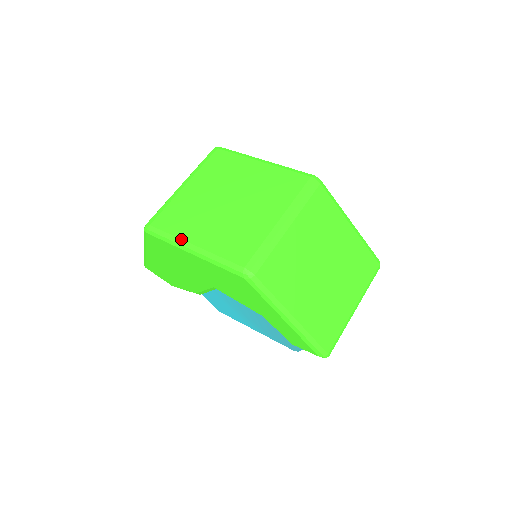
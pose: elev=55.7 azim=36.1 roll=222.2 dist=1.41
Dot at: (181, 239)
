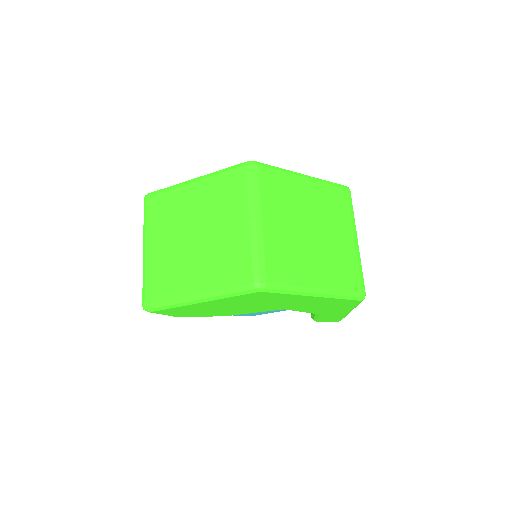
Dot at: (305, 287)
